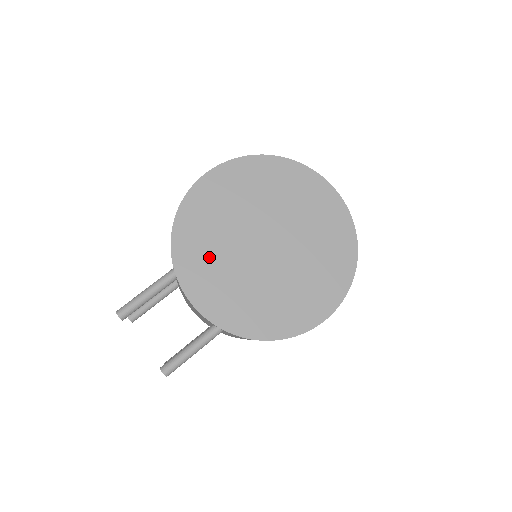
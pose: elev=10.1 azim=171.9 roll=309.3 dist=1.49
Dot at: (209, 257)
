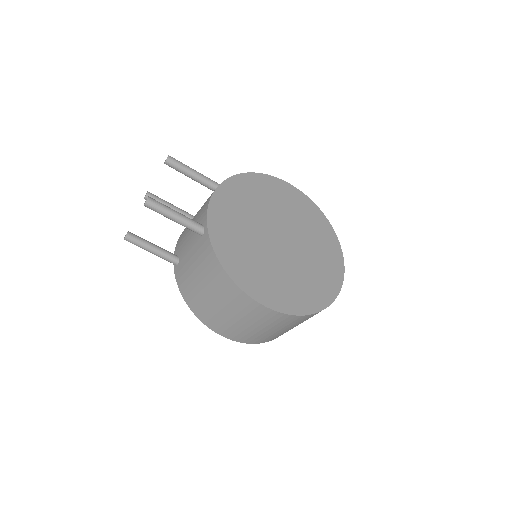
Dot at: (246, 202)
